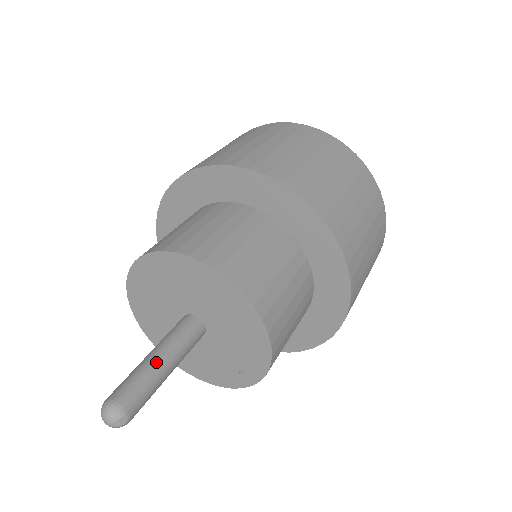
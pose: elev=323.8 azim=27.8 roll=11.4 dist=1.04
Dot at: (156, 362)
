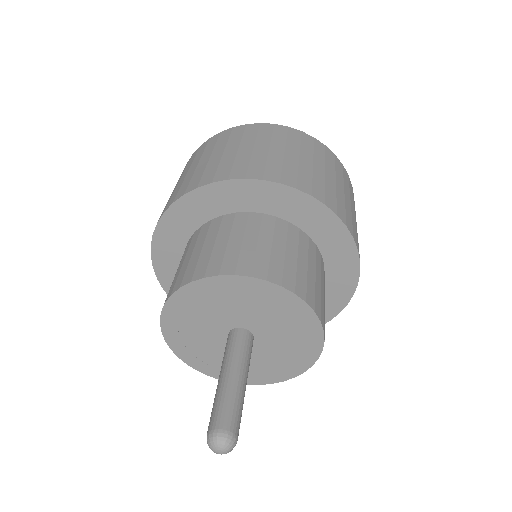
Dot at: (241, 384)
